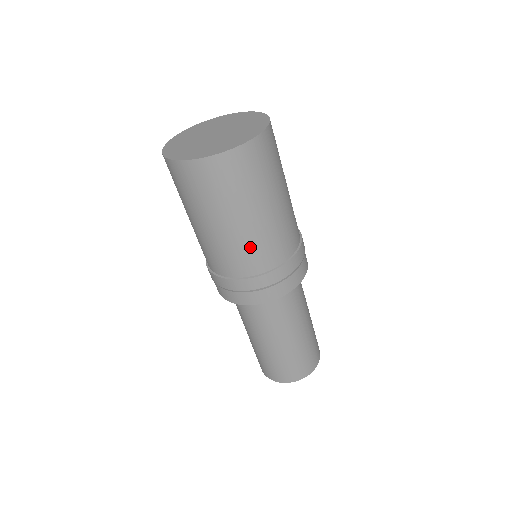
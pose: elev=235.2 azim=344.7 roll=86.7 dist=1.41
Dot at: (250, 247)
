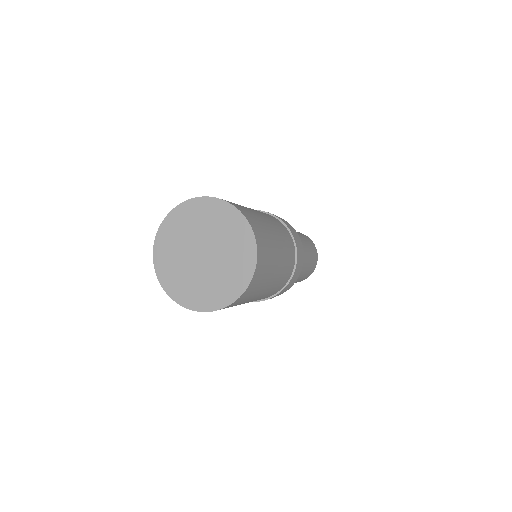
Dot at: (268, 294)
